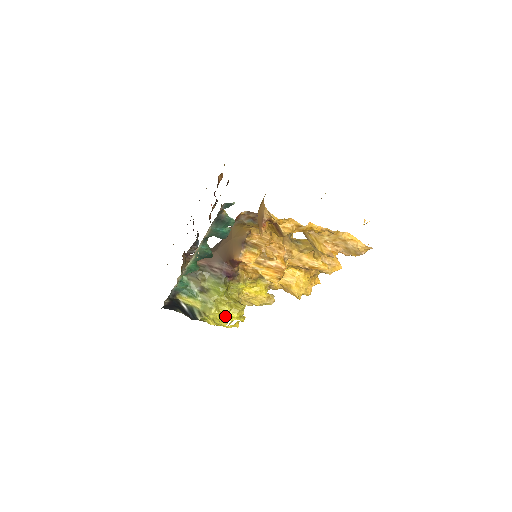
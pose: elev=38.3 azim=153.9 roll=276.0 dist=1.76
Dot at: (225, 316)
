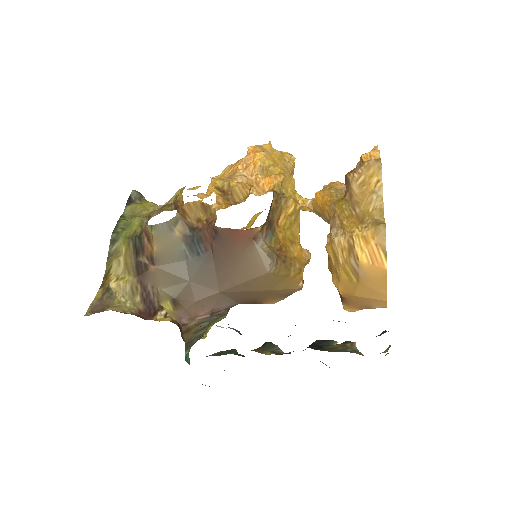
Dot at: occluded
